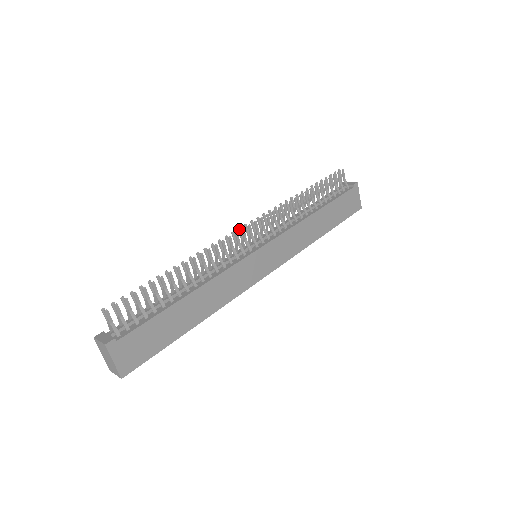
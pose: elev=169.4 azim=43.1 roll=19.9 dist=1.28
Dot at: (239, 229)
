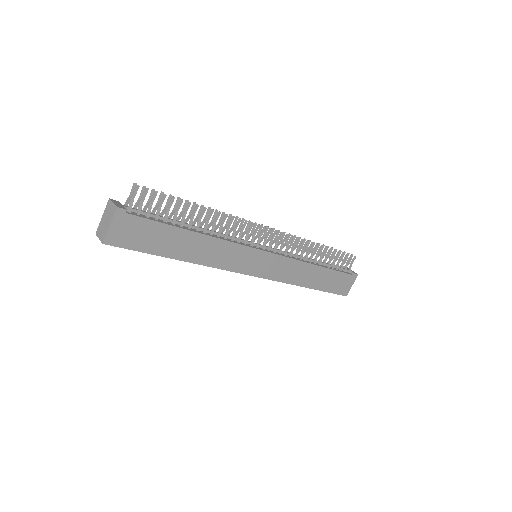
Dot at: (262, 225)
